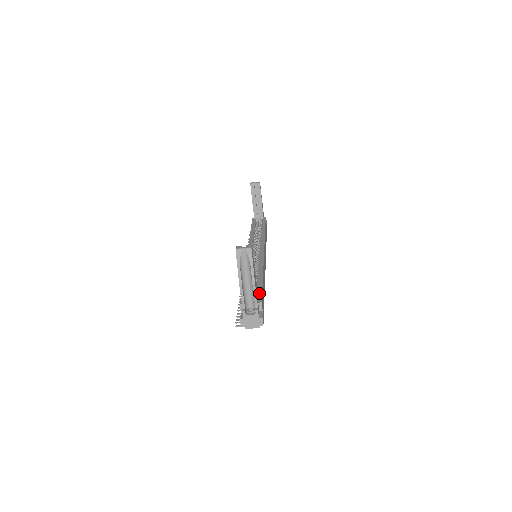
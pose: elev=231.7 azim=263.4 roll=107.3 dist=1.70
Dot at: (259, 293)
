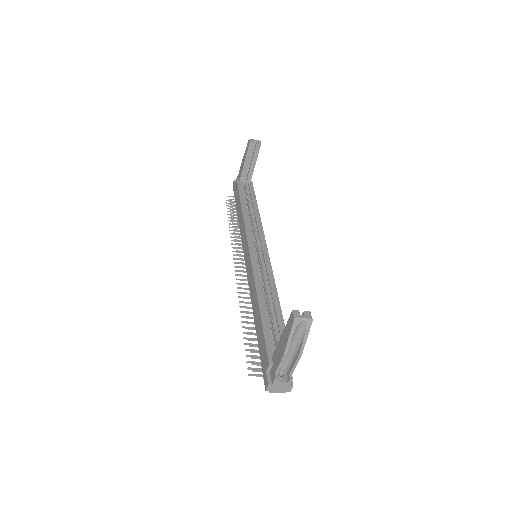
Dot at: occluded
